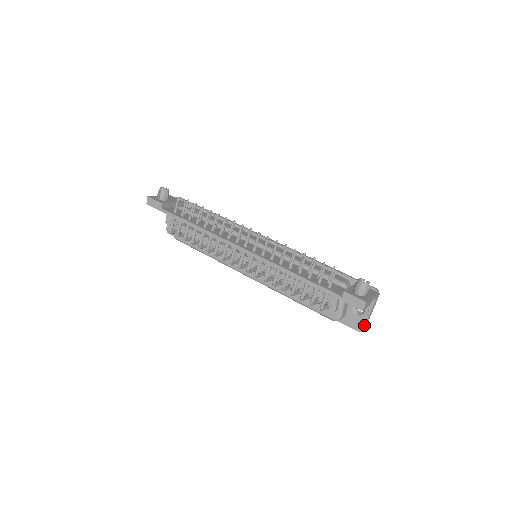
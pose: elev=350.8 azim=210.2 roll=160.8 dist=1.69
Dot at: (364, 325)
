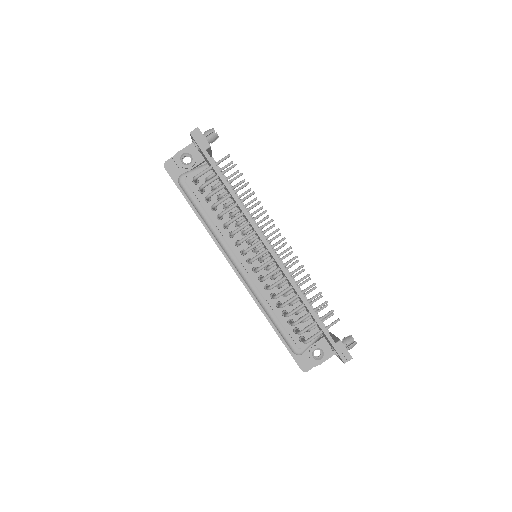
Dot at: (310, 368)
